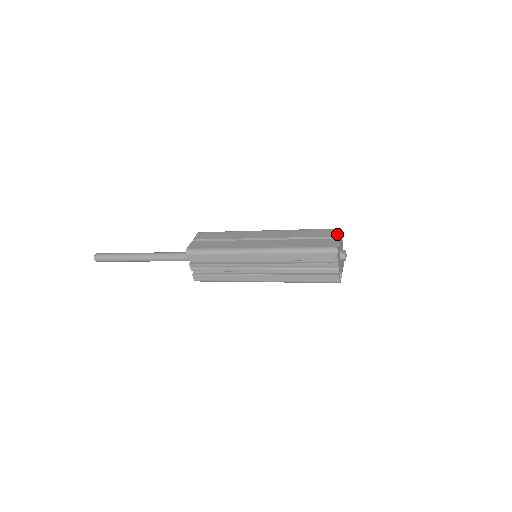
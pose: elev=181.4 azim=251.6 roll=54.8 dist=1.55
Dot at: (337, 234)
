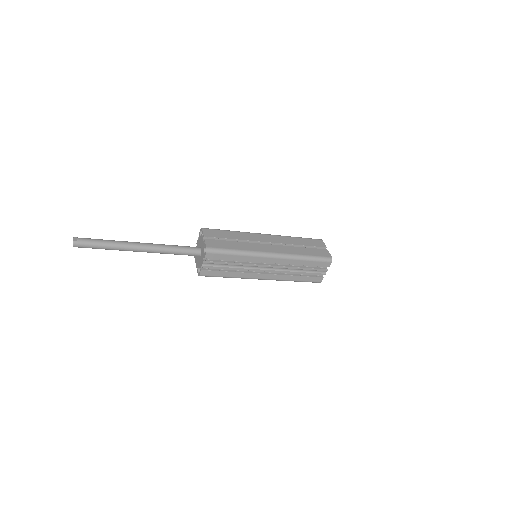
Dot at: (324, 245)
